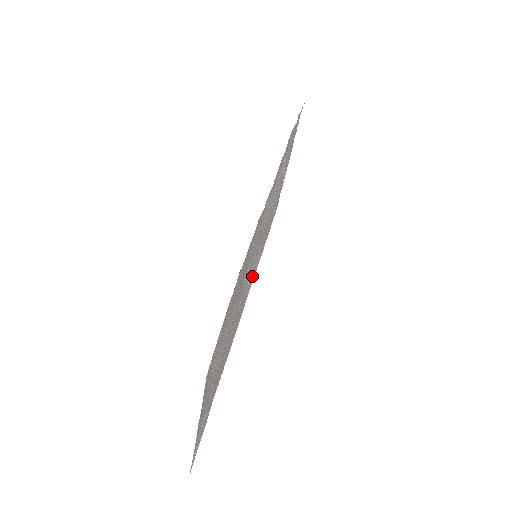
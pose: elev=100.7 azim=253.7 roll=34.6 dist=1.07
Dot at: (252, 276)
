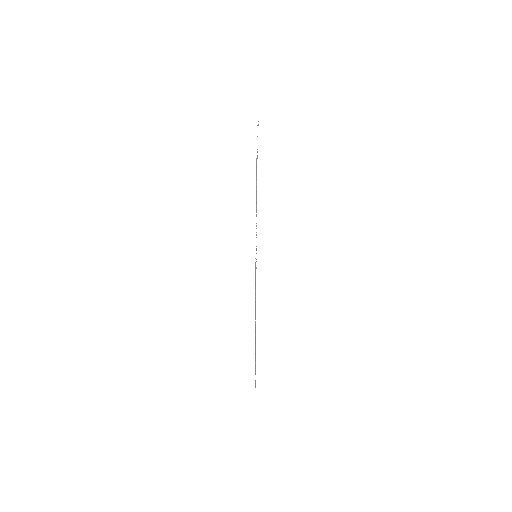
Dot at: occluded
